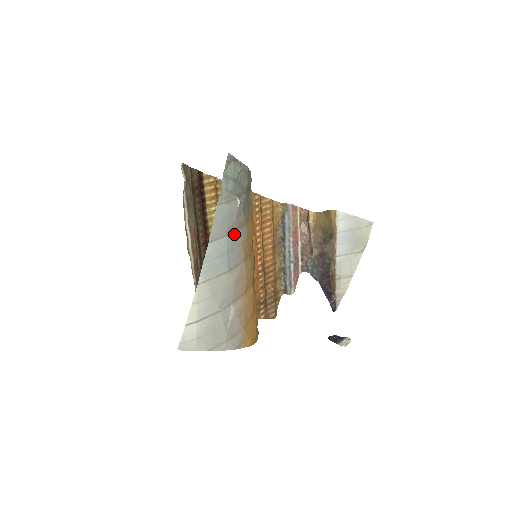
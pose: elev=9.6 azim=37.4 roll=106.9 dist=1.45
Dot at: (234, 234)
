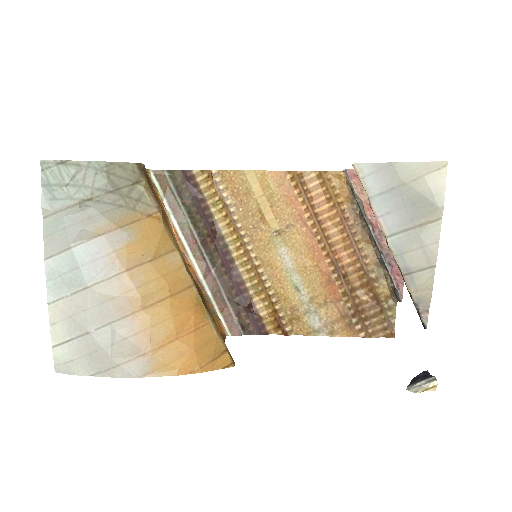
Dot at: (90, 244)
